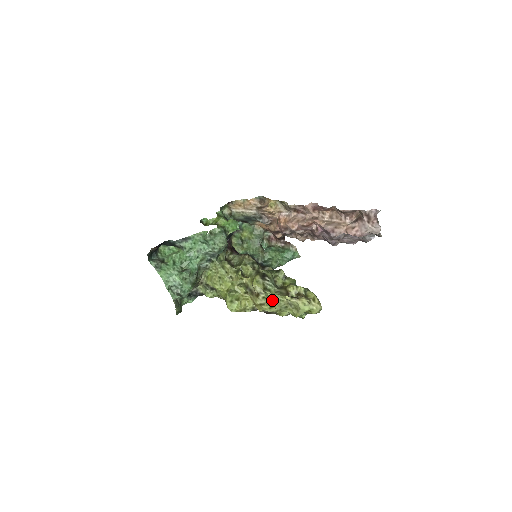
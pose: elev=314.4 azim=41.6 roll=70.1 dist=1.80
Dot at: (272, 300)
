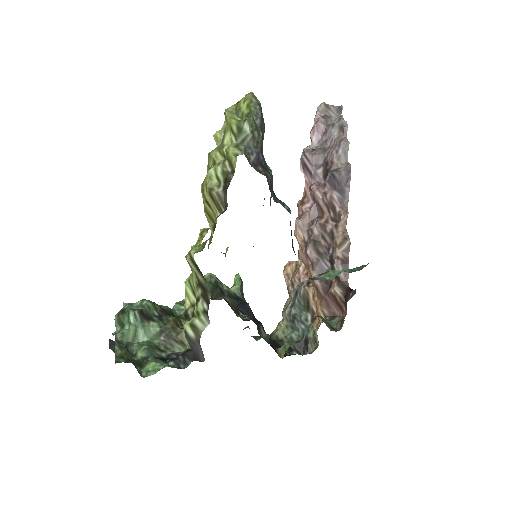
Dot at: (208, 159)
